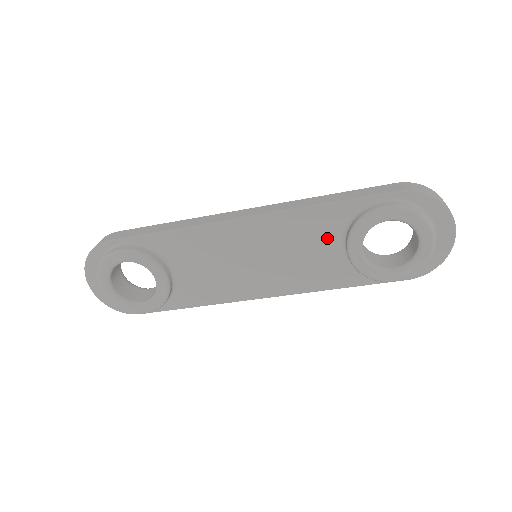
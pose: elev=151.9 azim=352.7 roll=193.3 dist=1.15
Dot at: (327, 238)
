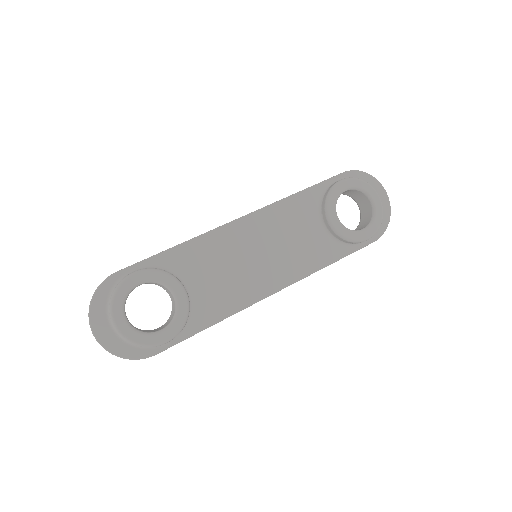
Dot at: (308, 220)
